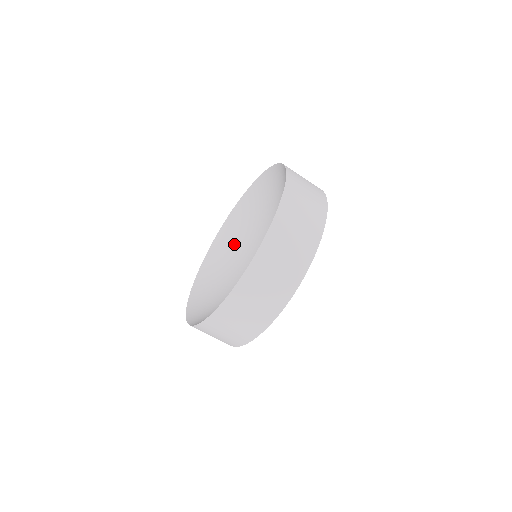
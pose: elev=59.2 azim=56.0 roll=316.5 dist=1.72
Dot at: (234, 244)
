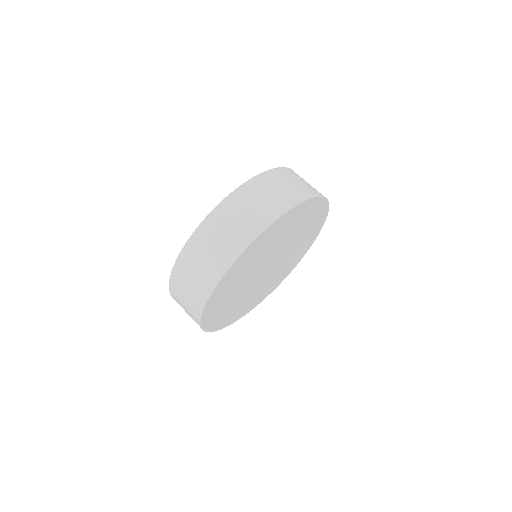
Dot at: occluded
